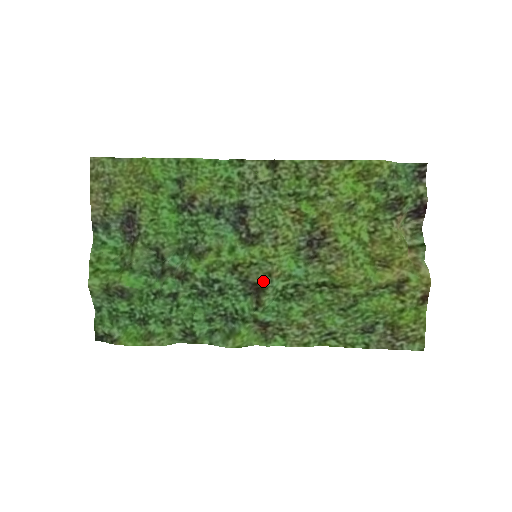
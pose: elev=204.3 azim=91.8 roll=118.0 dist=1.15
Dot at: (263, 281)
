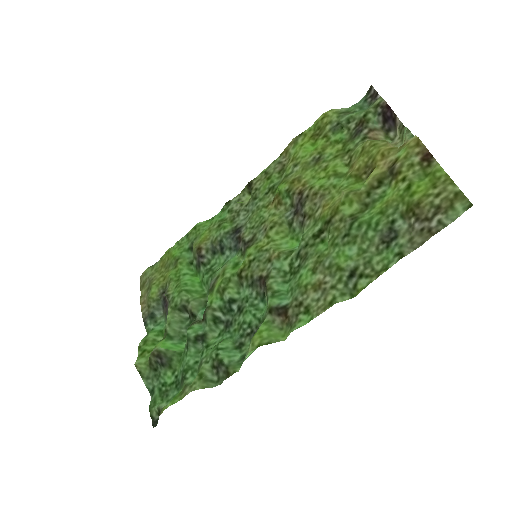
Dot at: (266, 270)
